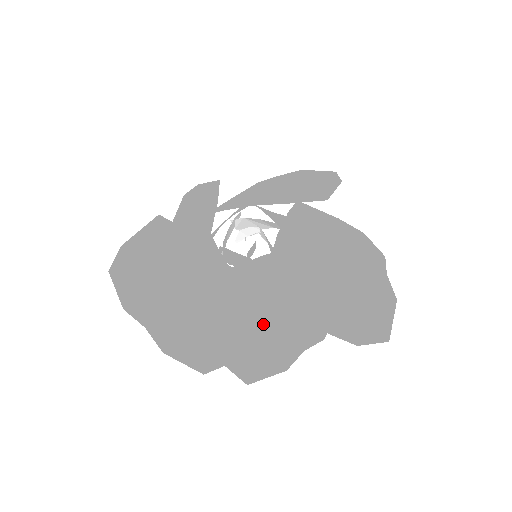
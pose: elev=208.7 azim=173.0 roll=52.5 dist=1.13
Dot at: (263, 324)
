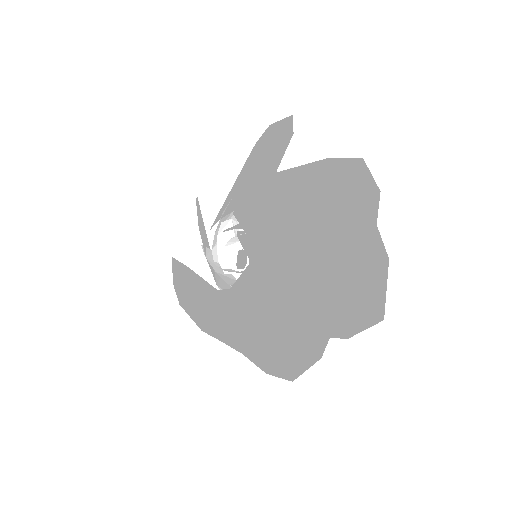
Dot at: occluded
